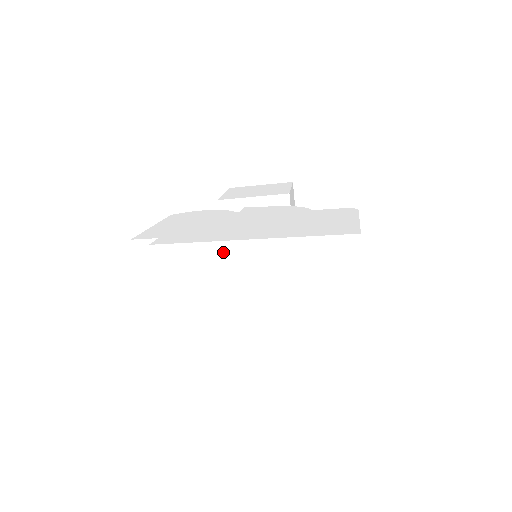
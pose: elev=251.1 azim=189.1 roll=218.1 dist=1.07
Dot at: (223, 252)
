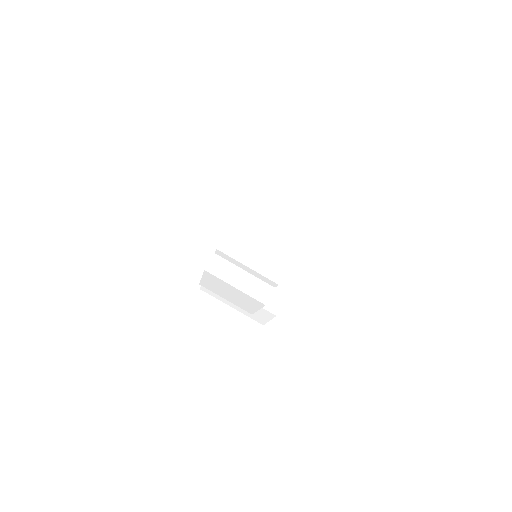
Dot at: (246, 213)
